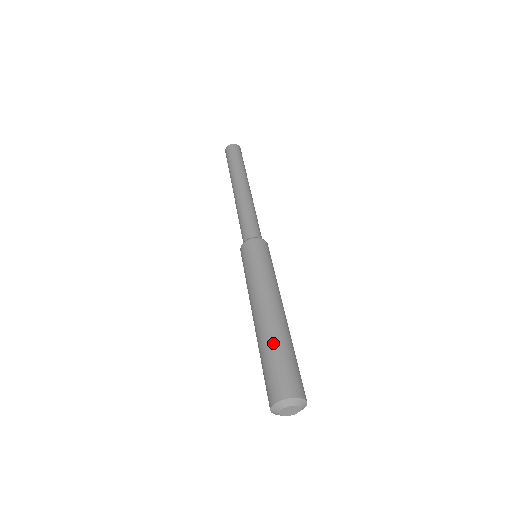
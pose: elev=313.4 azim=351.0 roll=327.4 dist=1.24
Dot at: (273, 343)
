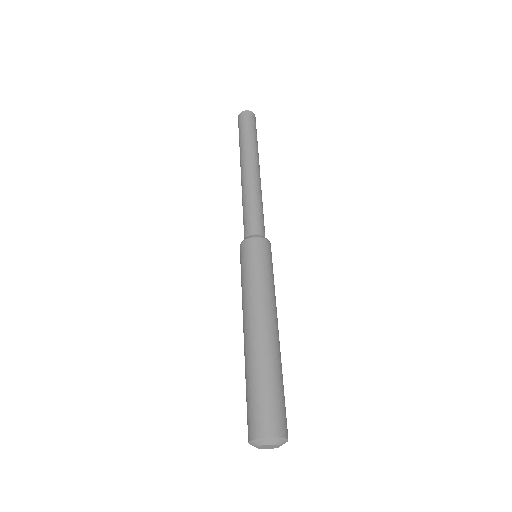
Dot at: (246, 374)
